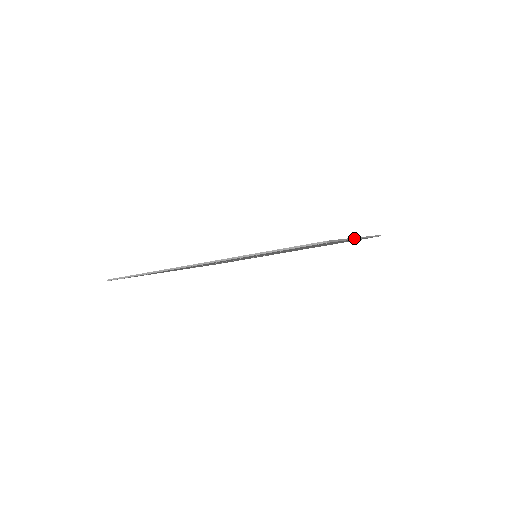
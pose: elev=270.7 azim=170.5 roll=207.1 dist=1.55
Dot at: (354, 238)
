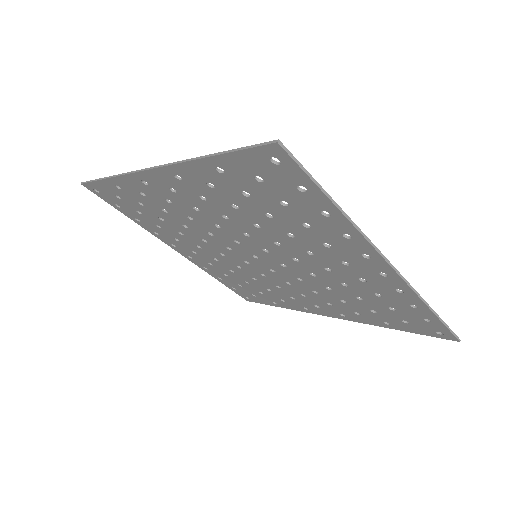
Dot at: (373, 244)
